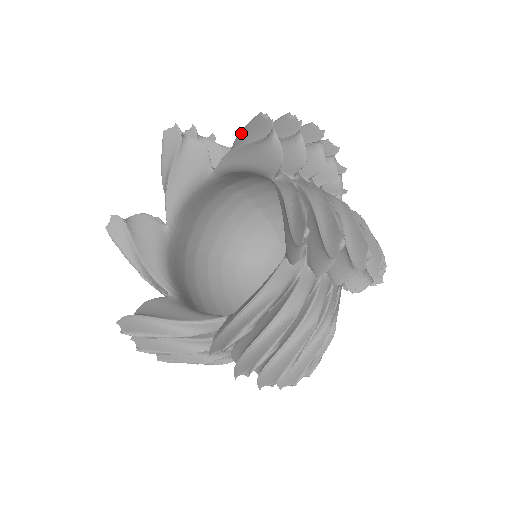
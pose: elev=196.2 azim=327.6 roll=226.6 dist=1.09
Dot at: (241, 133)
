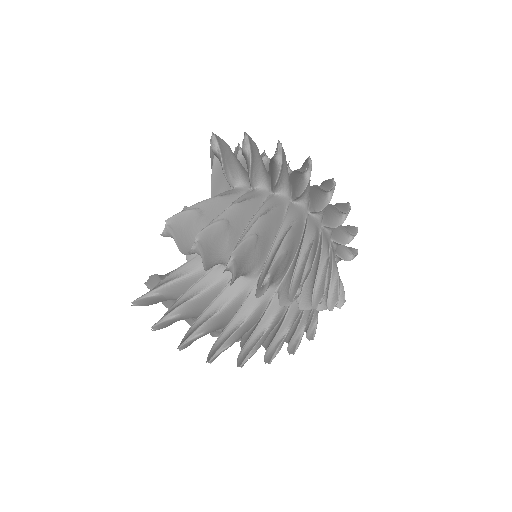
Dot at: occluded
